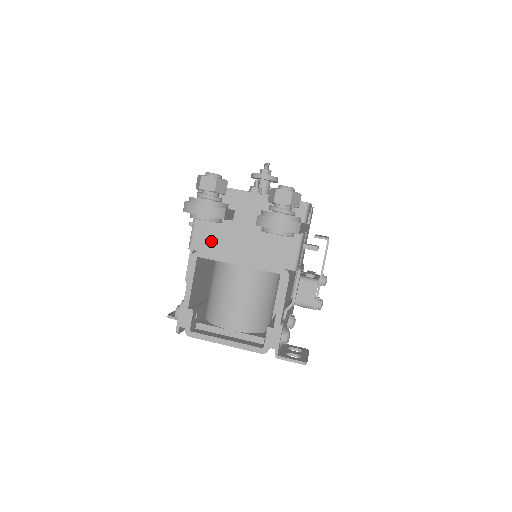
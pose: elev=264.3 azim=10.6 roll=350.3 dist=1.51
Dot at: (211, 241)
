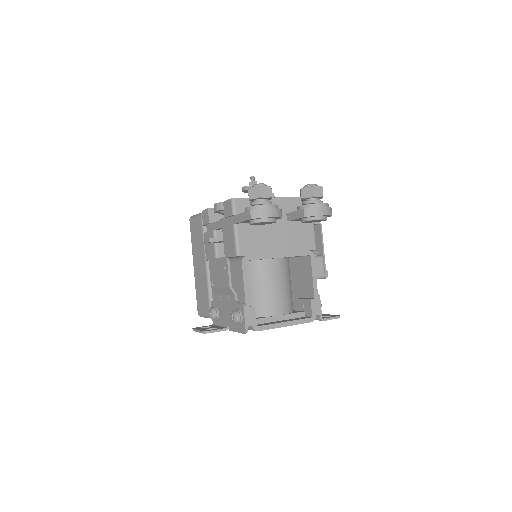
Dot at: (254, 244)
